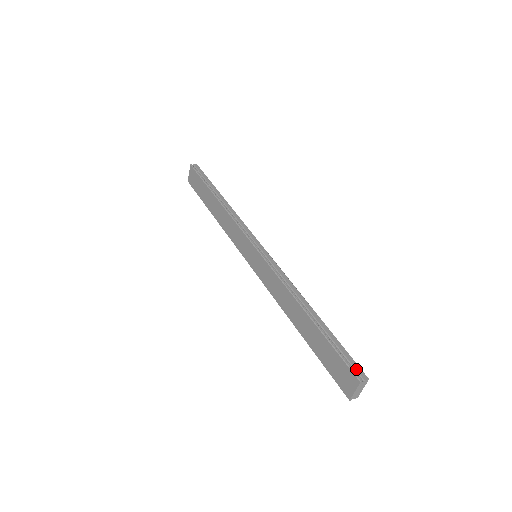
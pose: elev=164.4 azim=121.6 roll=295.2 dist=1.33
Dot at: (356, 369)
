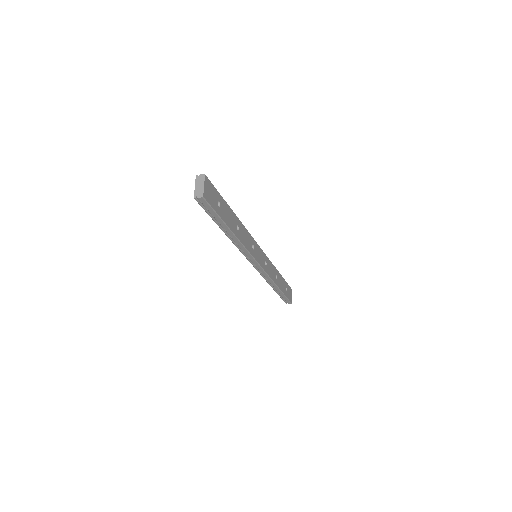
Dot at: occluded
